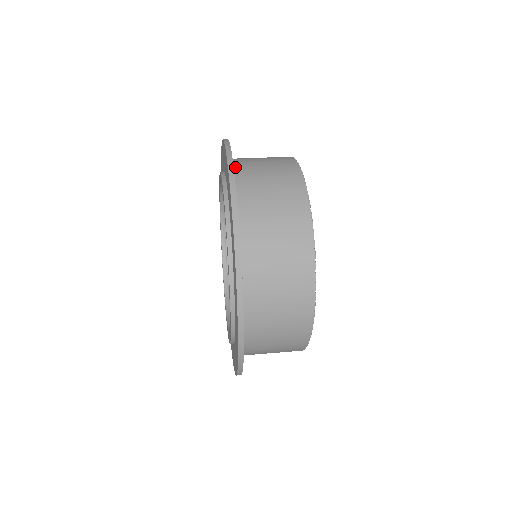
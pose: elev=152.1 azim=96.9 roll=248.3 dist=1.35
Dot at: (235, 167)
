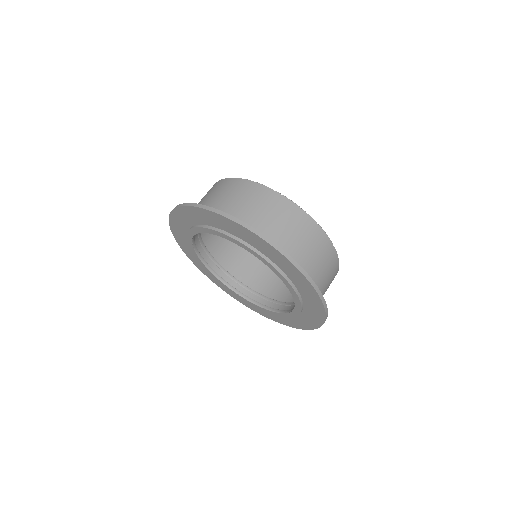
Dot at: occluded
